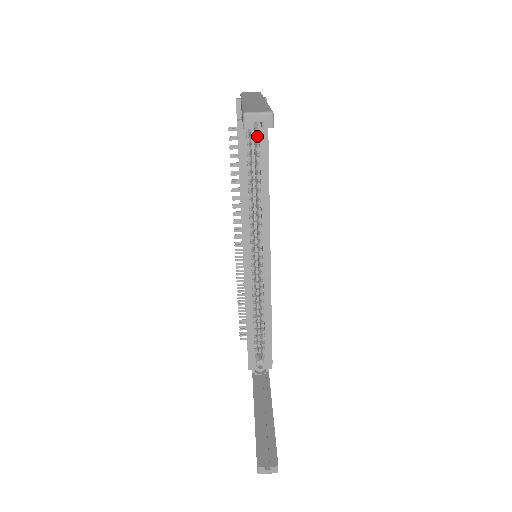
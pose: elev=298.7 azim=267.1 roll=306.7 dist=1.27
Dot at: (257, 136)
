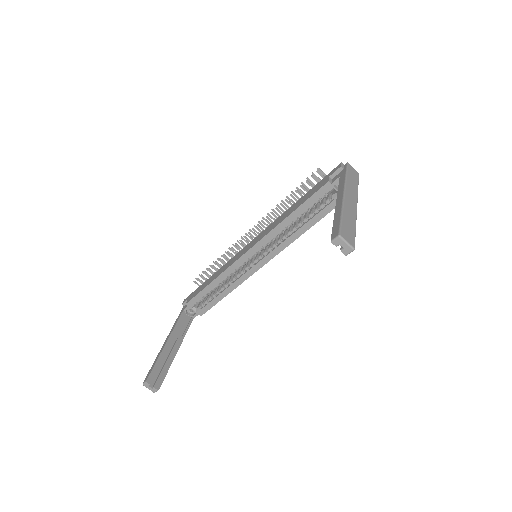
Dot at: (330, 200)
